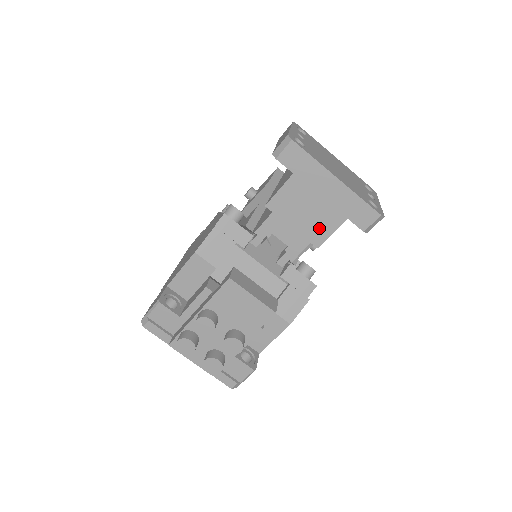
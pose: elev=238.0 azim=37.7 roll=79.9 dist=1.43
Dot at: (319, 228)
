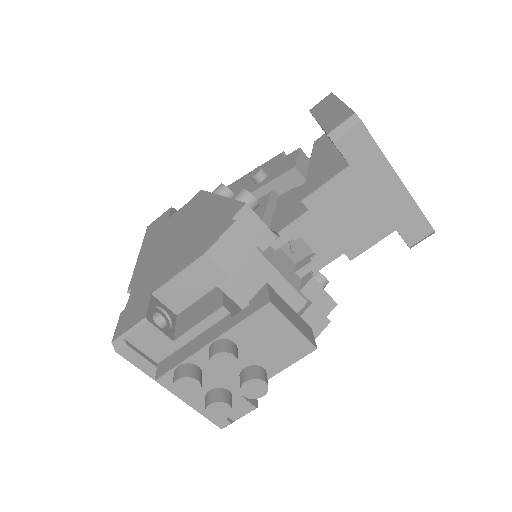
Dot at: (360, 237)
